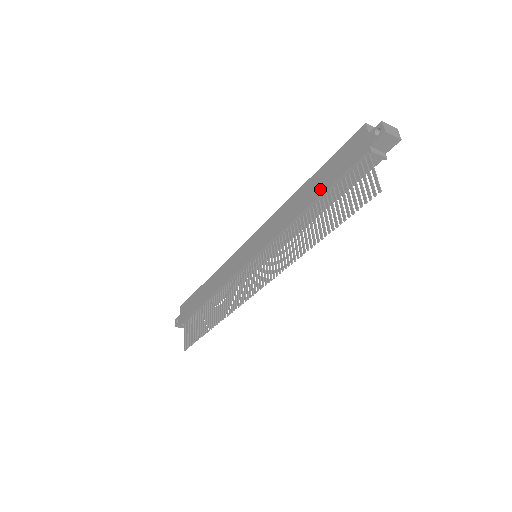
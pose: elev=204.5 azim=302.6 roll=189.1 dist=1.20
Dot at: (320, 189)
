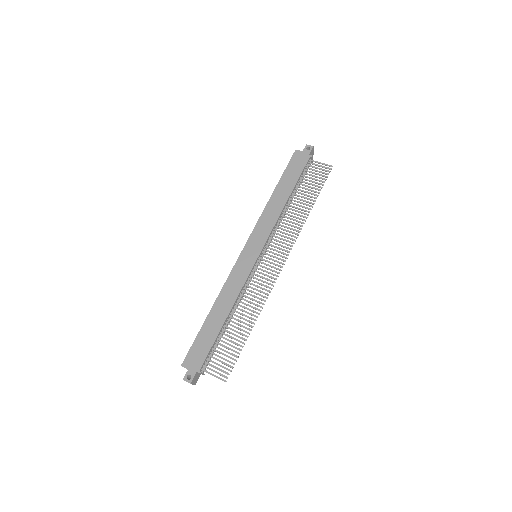
Dot at: (291, 186)
